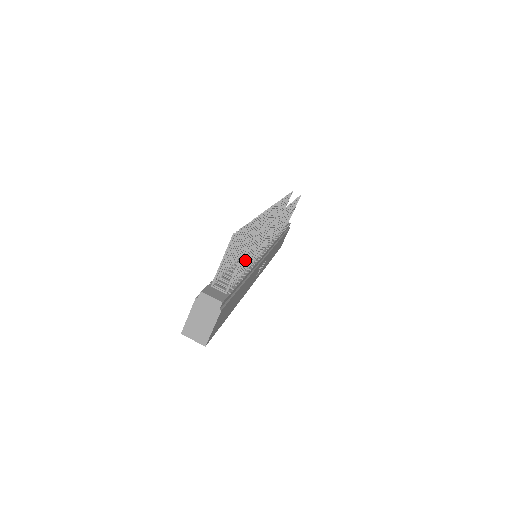
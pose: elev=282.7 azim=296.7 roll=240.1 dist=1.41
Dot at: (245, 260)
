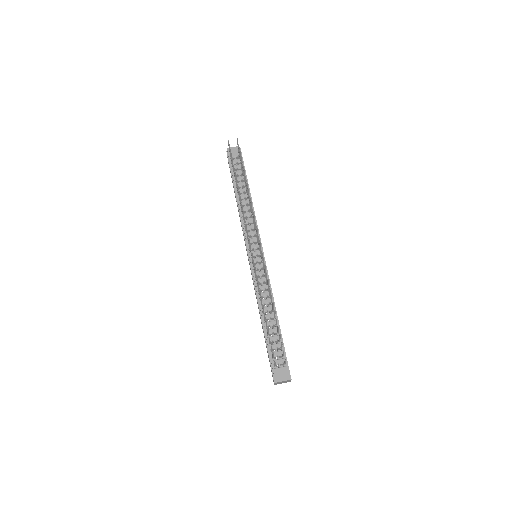
Dot at: occluded
